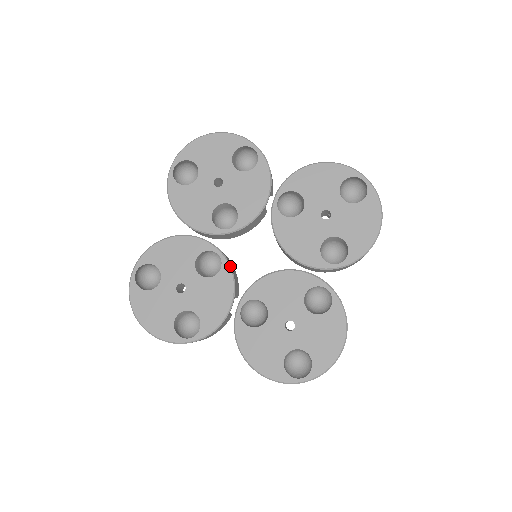
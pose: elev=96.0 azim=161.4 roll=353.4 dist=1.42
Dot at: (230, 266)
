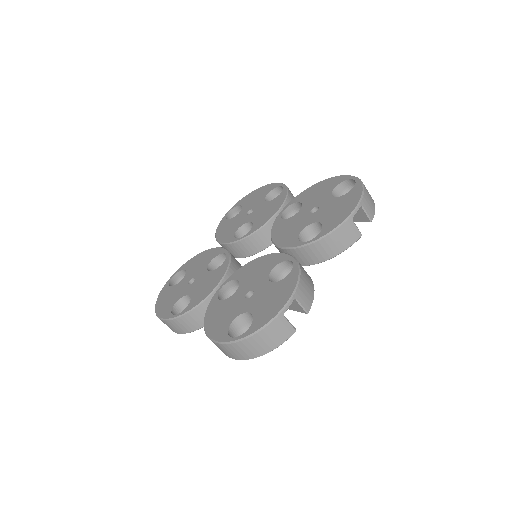
Dot at: (230, 261)
